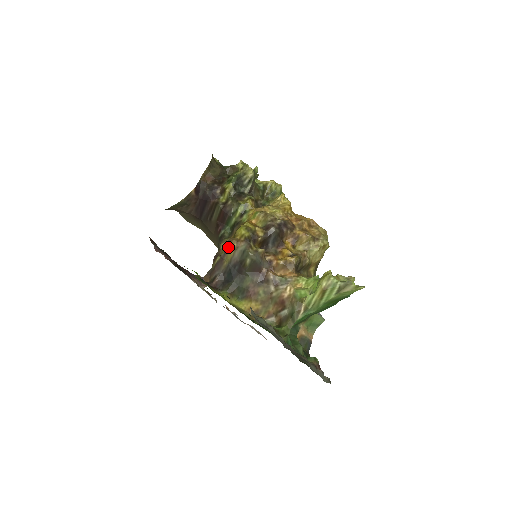
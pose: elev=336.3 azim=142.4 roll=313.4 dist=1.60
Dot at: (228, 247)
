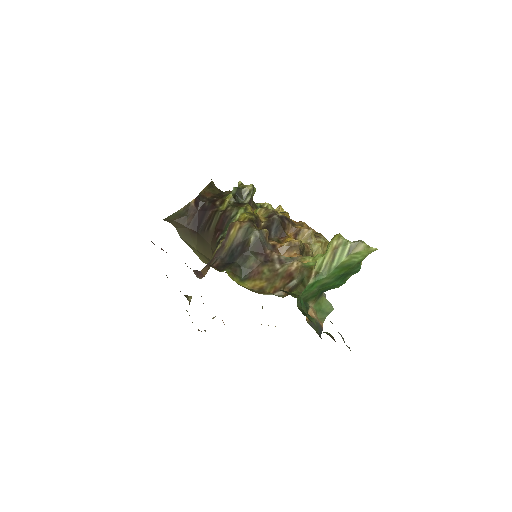
Dot at: (231, 229)
